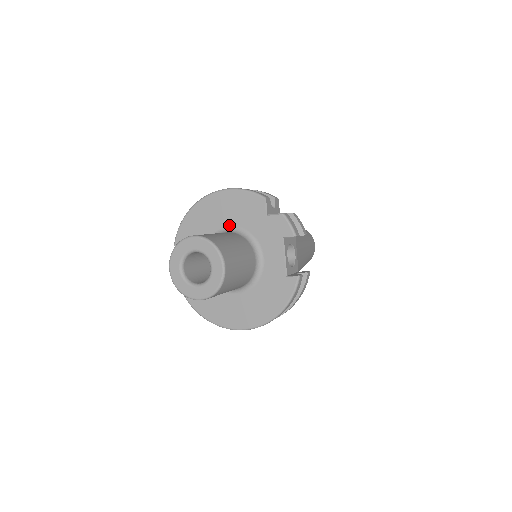
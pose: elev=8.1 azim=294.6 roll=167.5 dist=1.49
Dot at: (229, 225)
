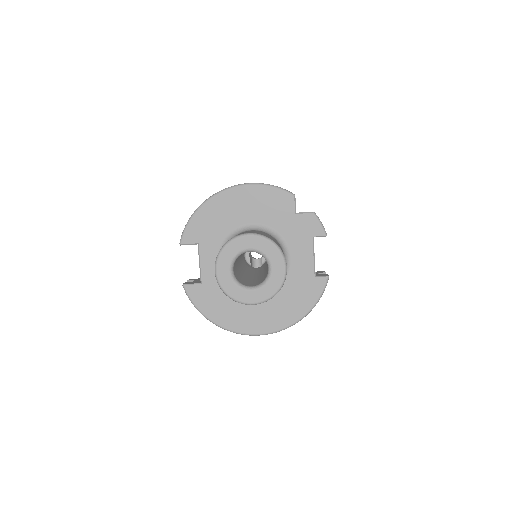
Dot at: (251, 222)
